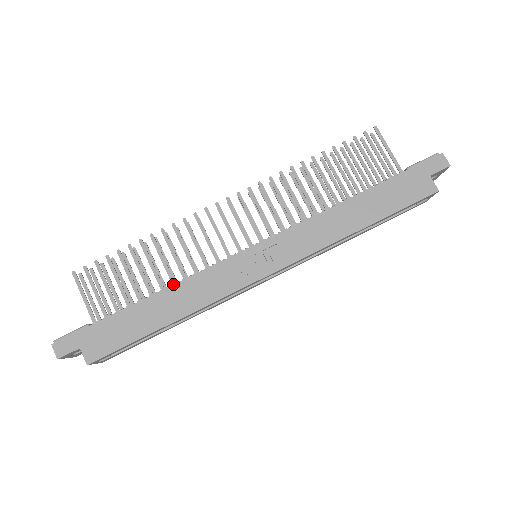
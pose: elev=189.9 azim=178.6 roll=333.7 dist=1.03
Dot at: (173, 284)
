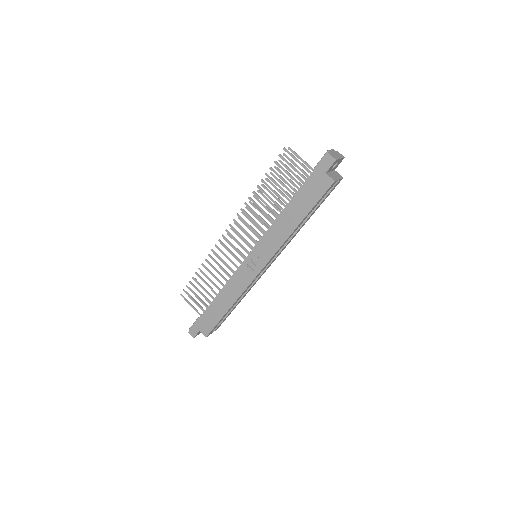
Dot at: (221, 289)
